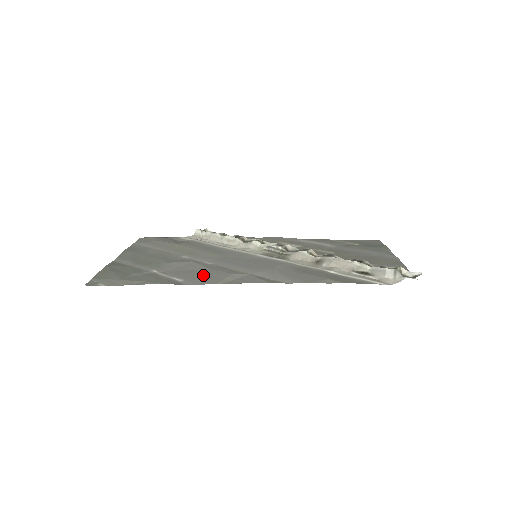
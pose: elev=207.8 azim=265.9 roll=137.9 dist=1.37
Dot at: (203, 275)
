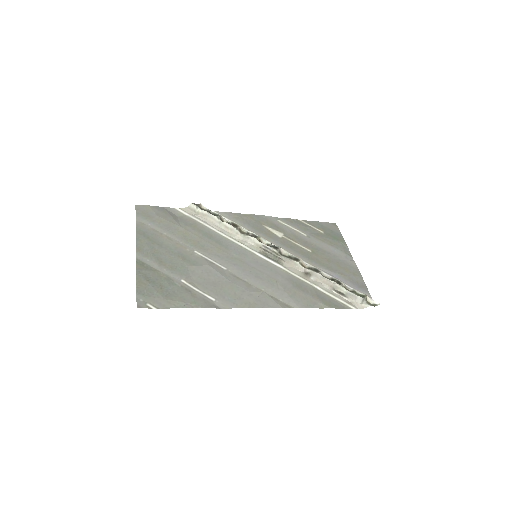
Dot at: (228, 292)
